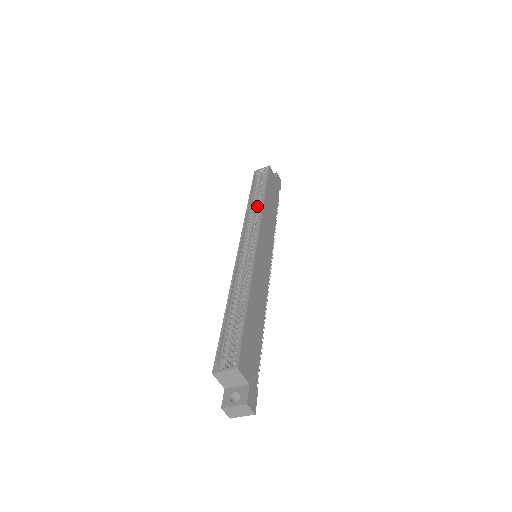
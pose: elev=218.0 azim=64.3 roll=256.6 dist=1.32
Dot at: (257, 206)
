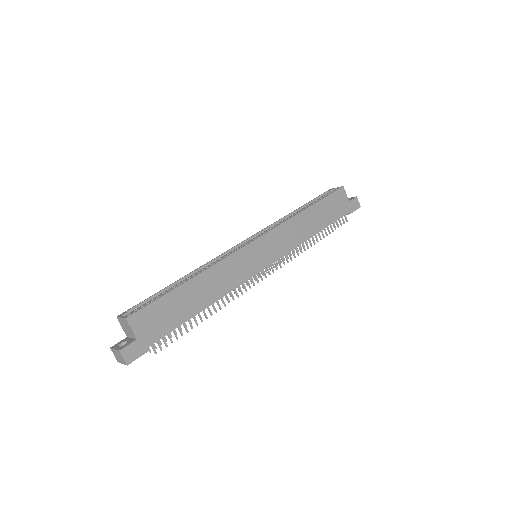
Dot at: occluded
